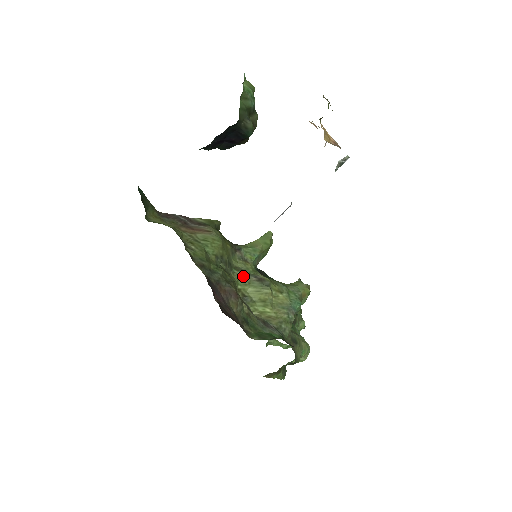
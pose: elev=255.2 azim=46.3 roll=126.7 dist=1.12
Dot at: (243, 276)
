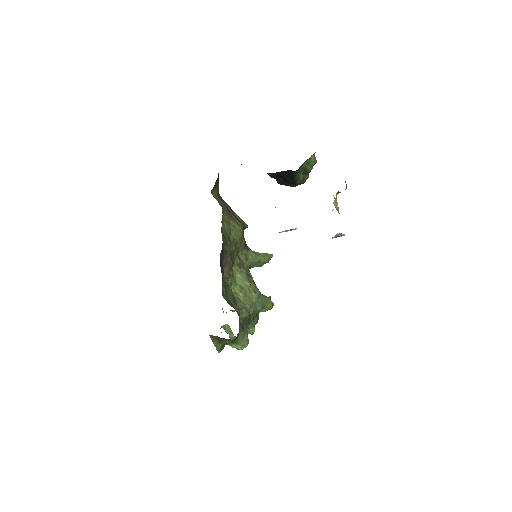
Dot at: (240, 265)
